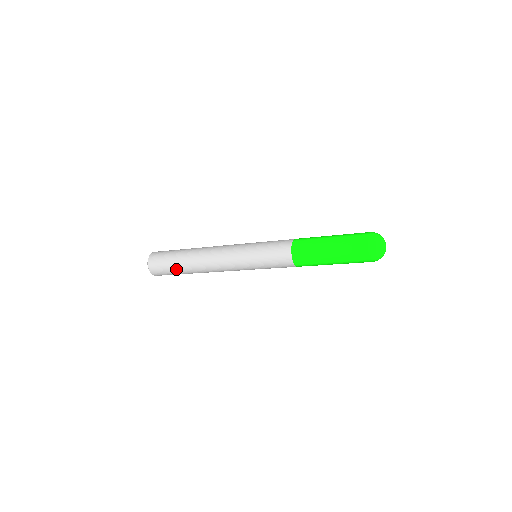
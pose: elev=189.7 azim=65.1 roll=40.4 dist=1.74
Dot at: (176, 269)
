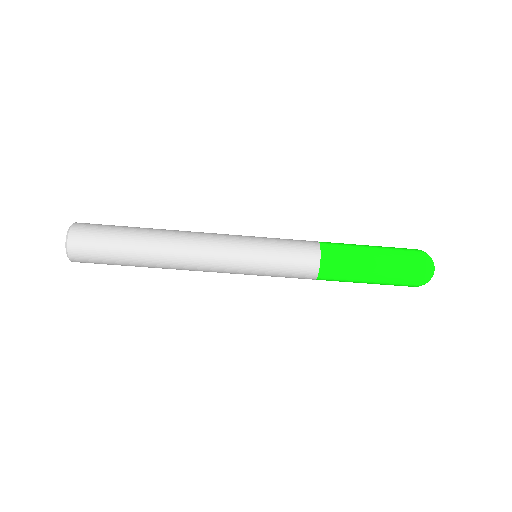
Dot at: (122, 258)
